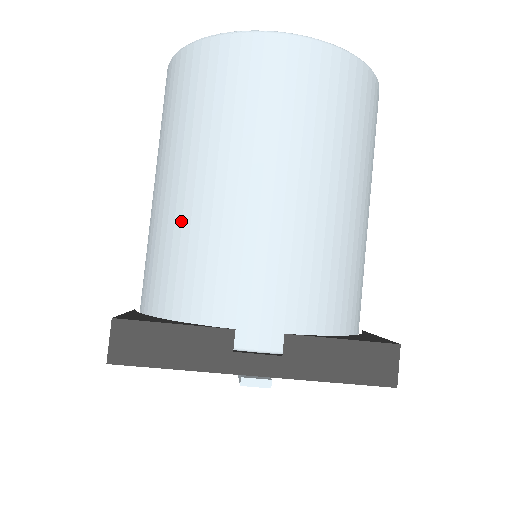
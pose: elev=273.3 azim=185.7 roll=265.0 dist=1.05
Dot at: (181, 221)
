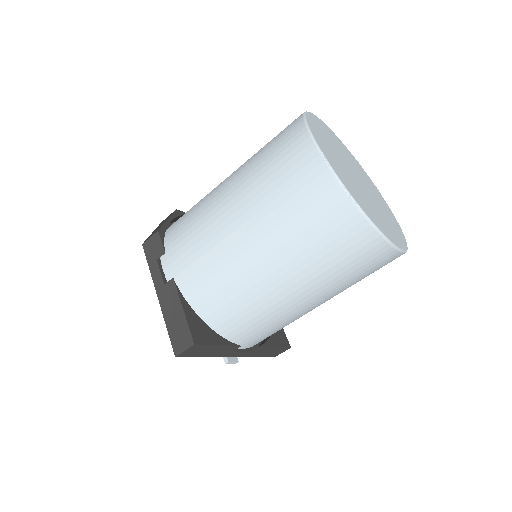
Dot at: (256, 292)
